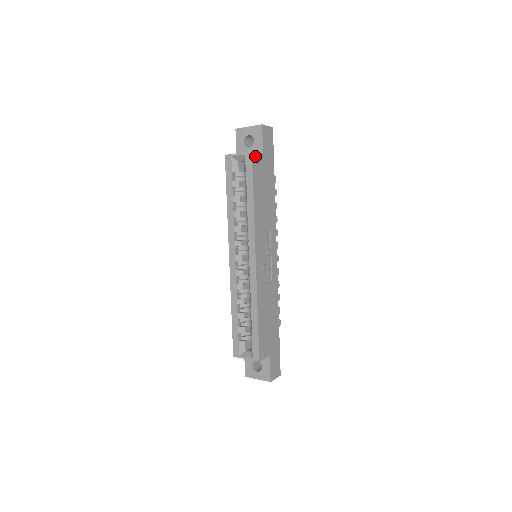
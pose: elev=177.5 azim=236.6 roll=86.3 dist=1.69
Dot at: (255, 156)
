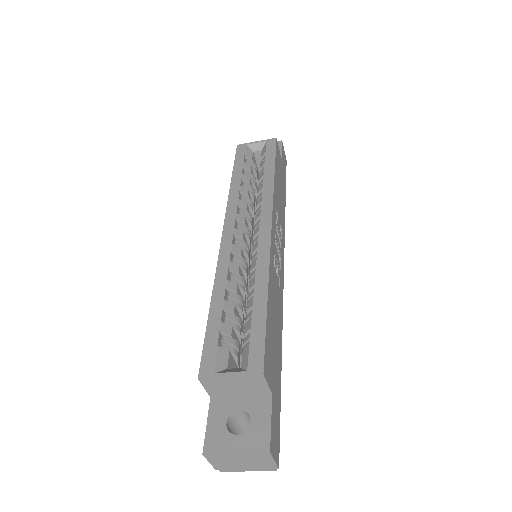
Dot at: (277, 147)
